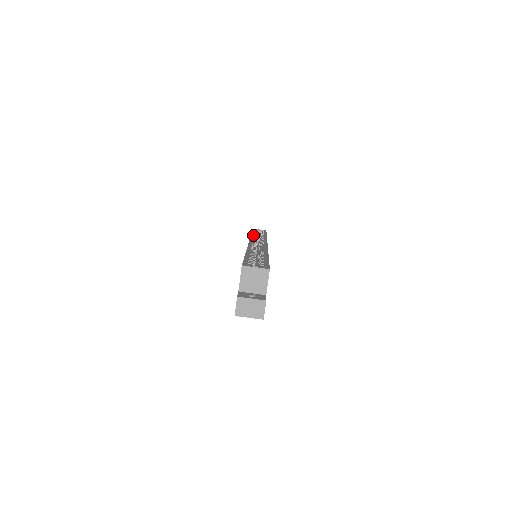
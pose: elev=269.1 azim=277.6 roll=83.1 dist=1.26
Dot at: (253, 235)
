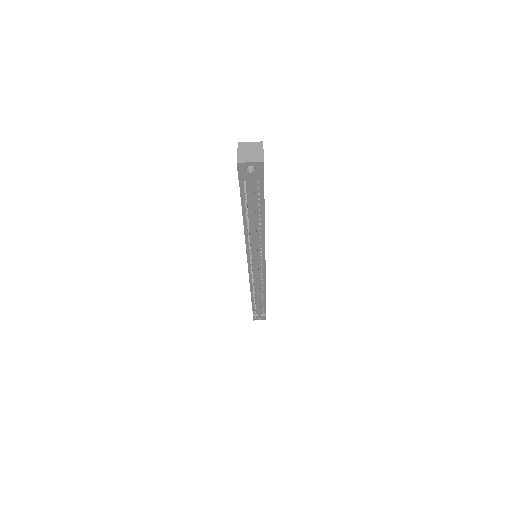
Dot at: occluded
